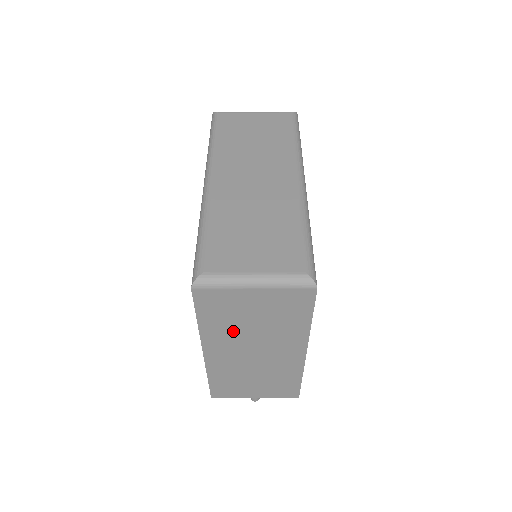
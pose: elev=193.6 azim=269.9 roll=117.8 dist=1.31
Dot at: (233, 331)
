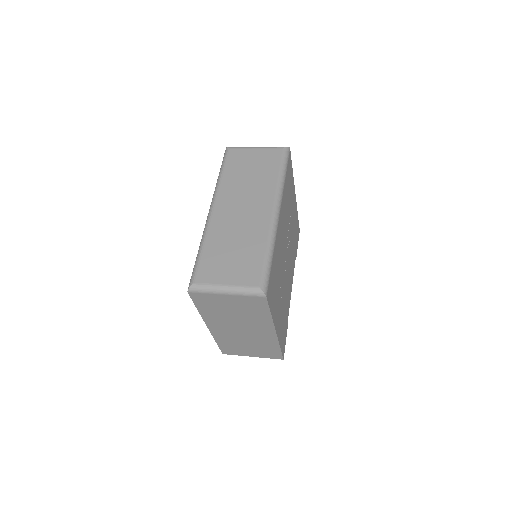
Dot at: (222, 316)
